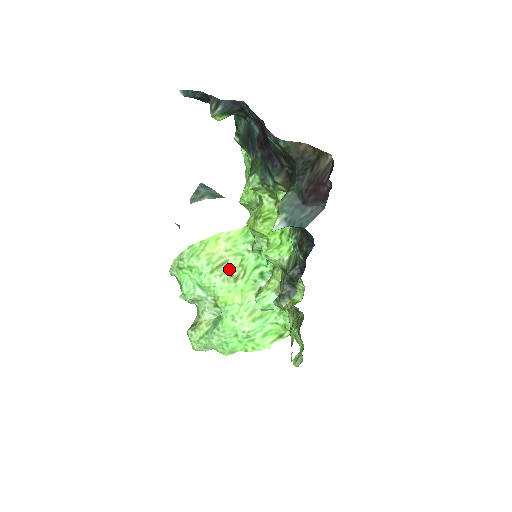
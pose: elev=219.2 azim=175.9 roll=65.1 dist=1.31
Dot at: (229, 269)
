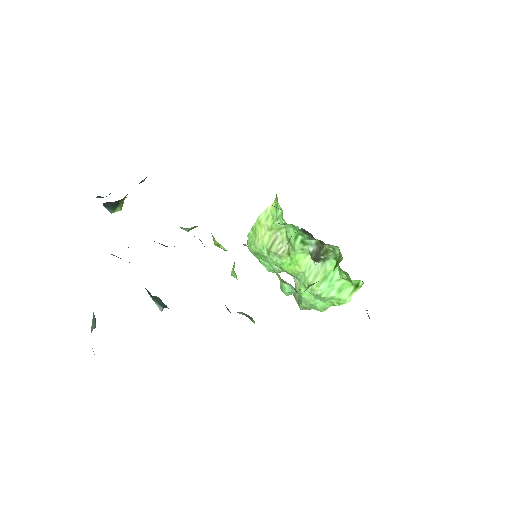
Dot at: (280, 245)
